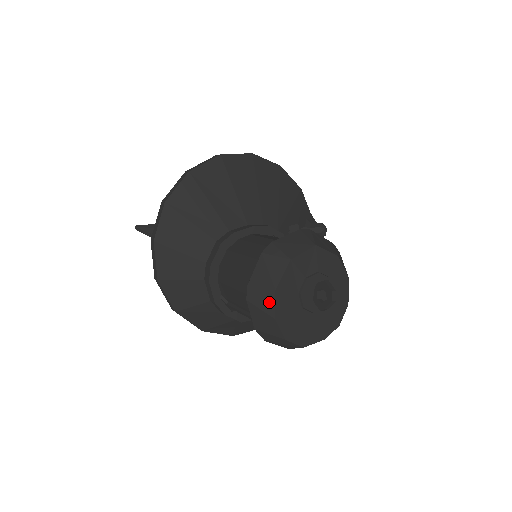
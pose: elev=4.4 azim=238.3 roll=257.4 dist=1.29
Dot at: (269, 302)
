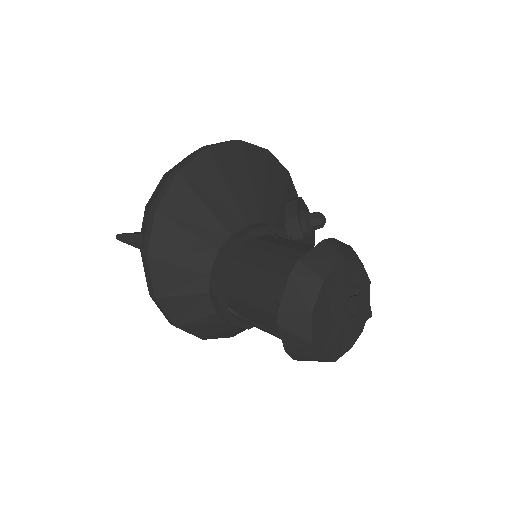
Dot at: (304, 327)
